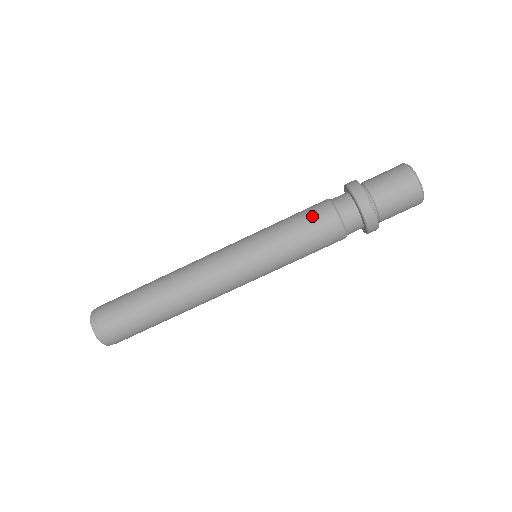
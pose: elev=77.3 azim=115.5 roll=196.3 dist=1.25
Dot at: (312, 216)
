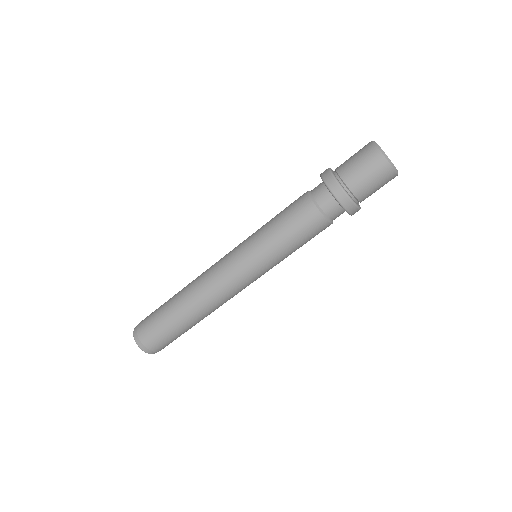
Dot at: (291, 205)
